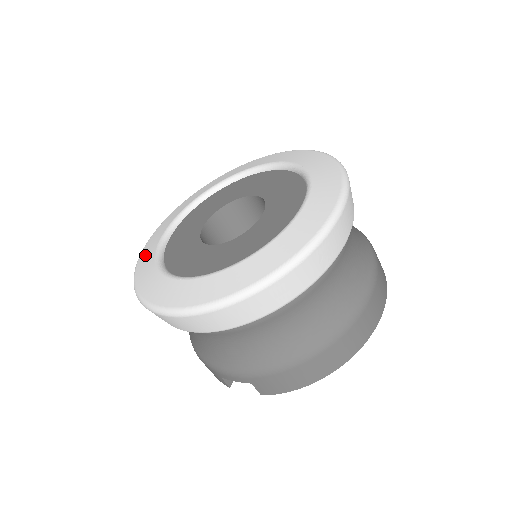
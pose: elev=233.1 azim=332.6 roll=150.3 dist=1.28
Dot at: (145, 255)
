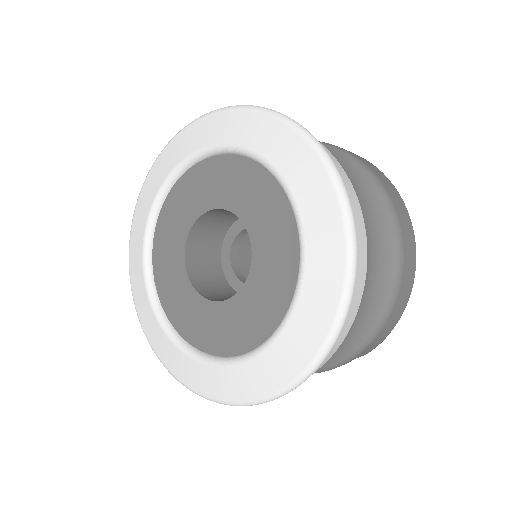
Dot at: (163, 352)
